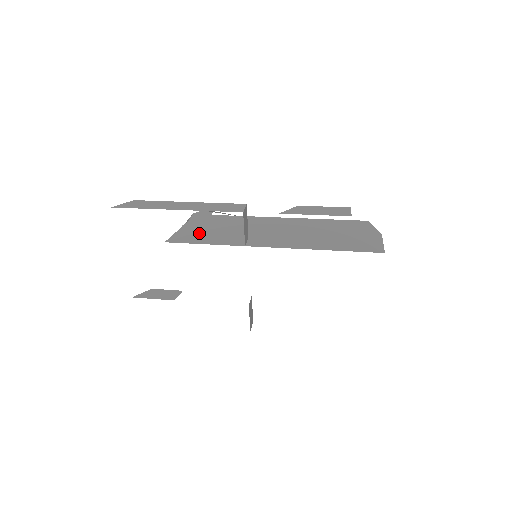
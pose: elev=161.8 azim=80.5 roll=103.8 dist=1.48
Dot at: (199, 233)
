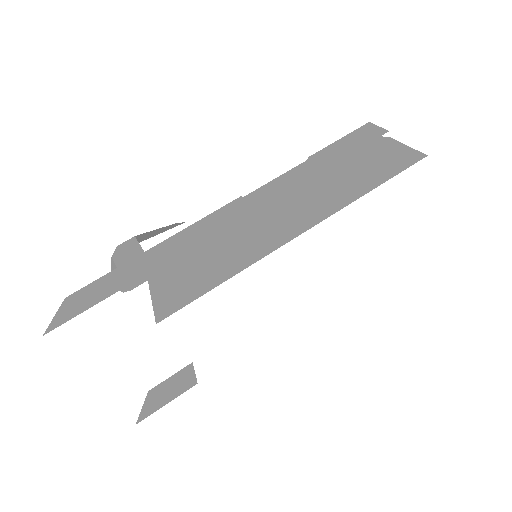
Dot at: (186, 277)
